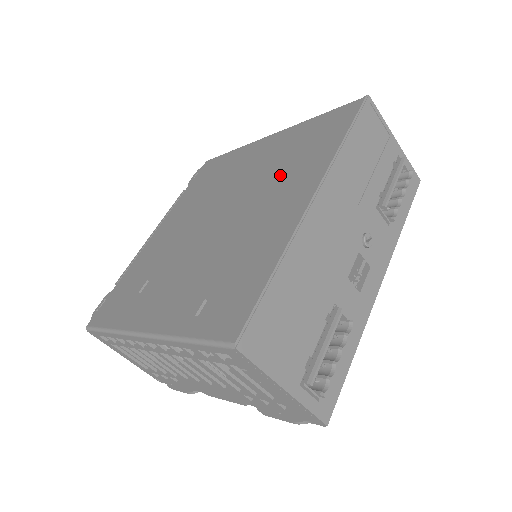
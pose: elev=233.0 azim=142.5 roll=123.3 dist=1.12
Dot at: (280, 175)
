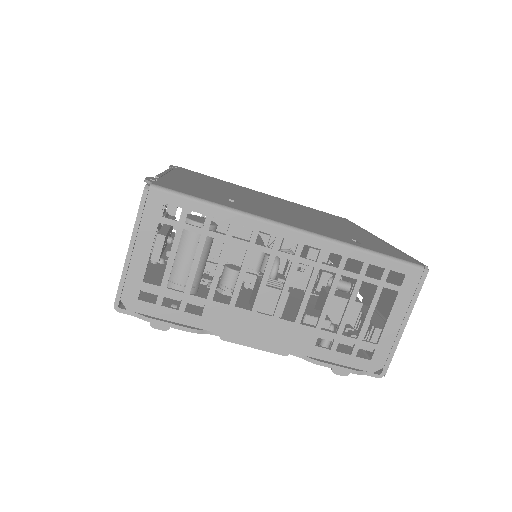
Dot at: (321, 216)
